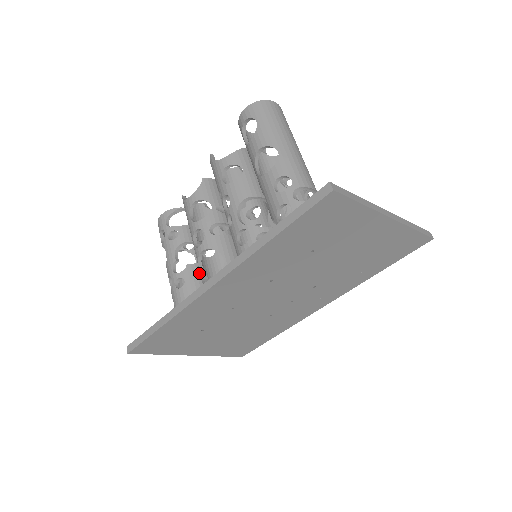
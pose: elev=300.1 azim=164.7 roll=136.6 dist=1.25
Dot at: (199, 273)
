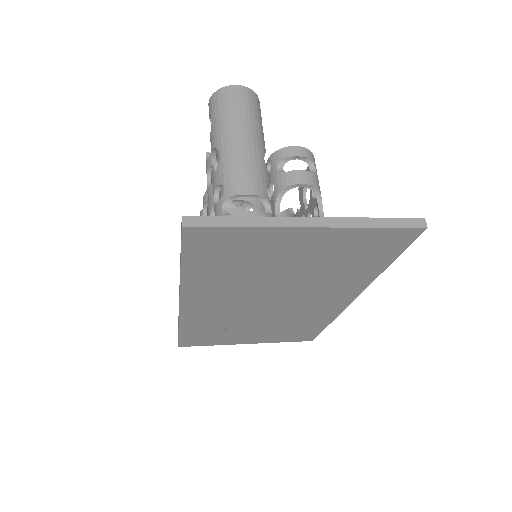
Dot at: occluded
